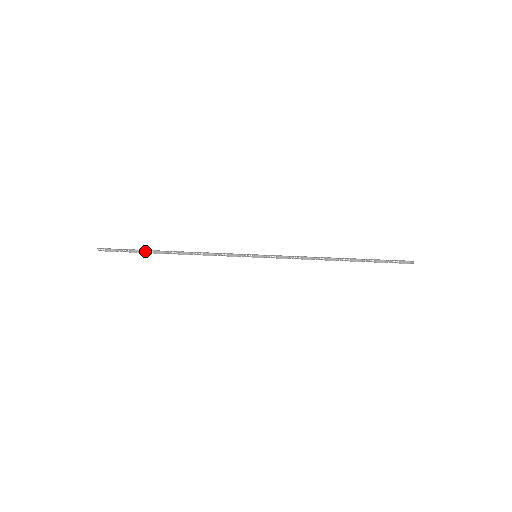
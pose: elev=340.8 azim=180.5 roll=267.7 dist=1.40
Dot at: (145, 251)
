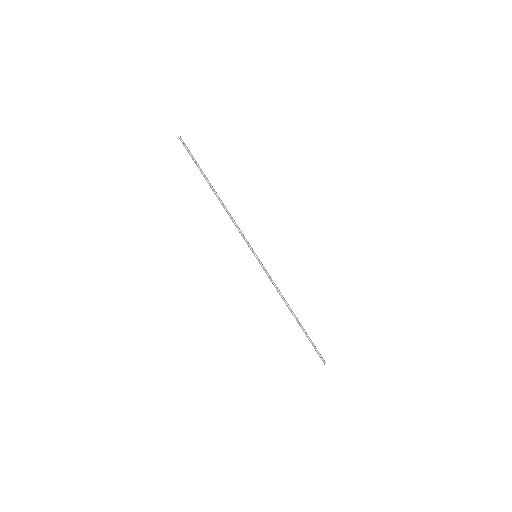
Dot at: (203, 173)
